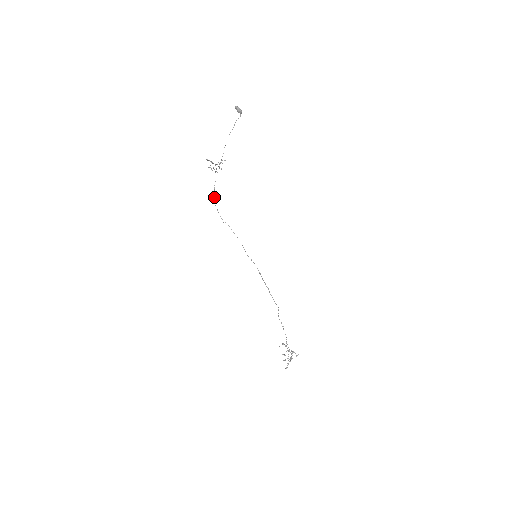
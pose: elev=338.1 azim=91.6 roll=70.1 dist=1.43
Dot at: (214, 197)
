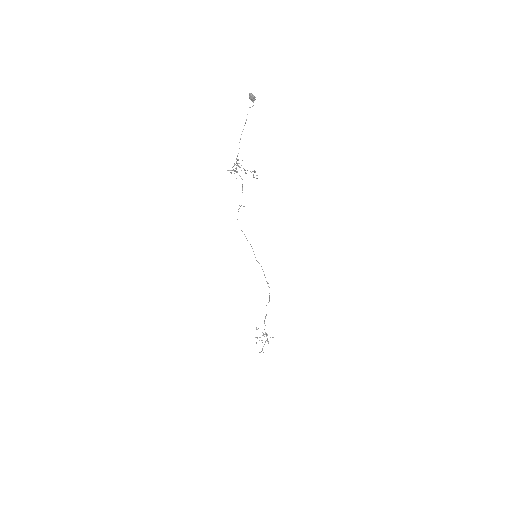
Dot at: occluded
